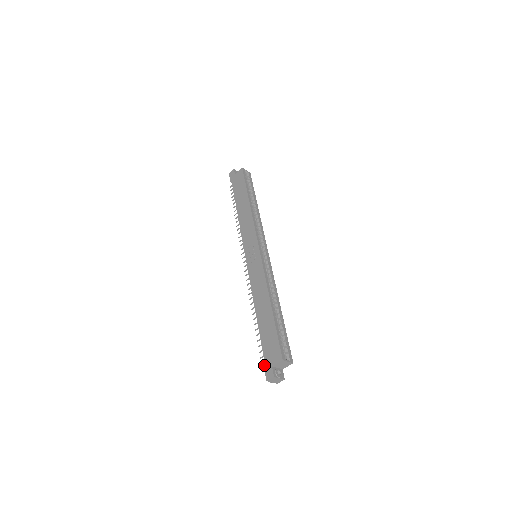
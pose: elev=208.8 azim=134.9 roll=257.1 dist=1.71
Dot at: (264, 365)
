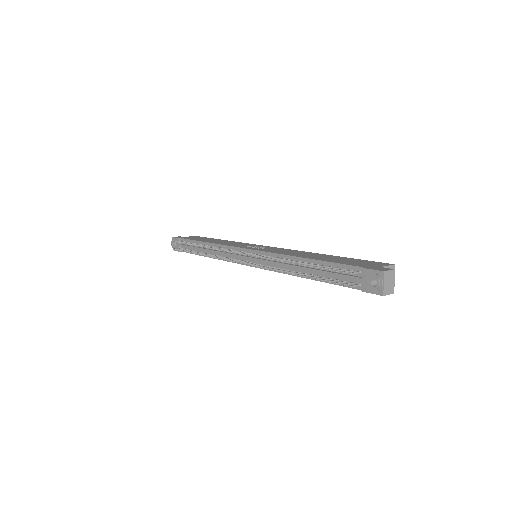
Dot at: (364, 267)
